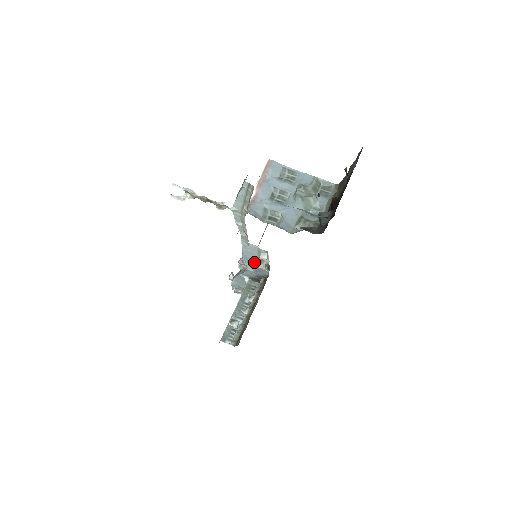
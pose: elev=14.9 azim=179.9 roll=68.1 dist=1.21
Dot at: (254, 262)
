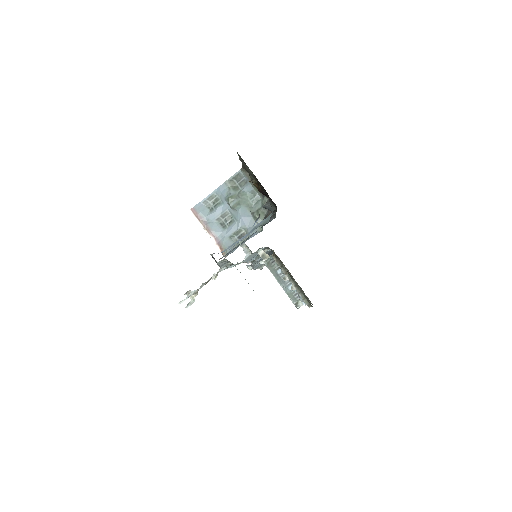
Dot at: (256, 256)
